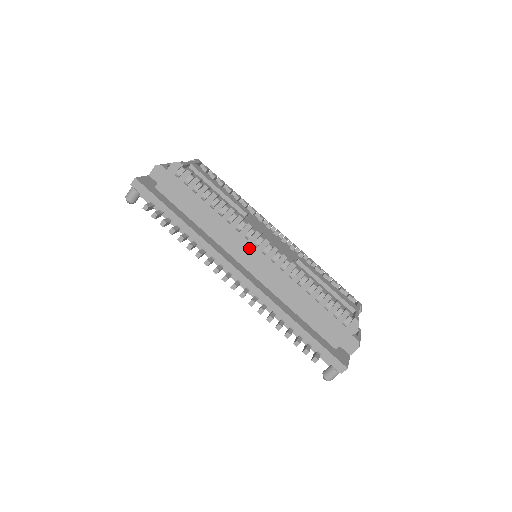
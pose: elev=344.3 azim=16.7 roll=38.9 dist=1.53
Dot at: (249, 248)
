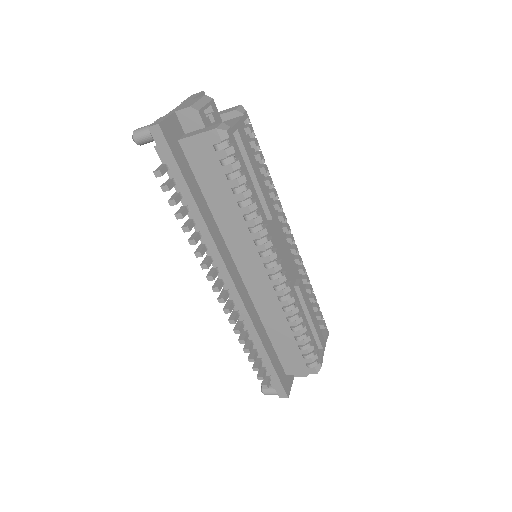
Dot at: (257, 263)
